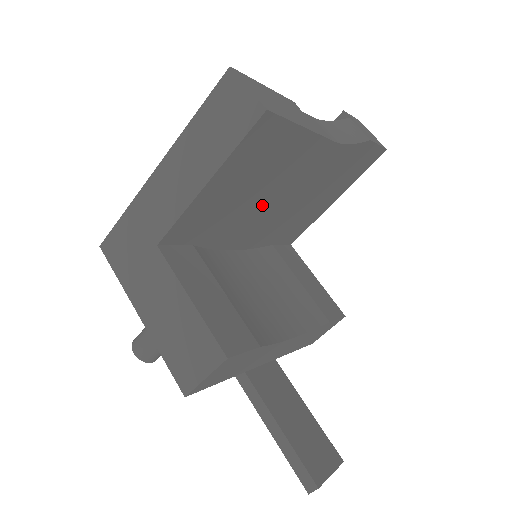
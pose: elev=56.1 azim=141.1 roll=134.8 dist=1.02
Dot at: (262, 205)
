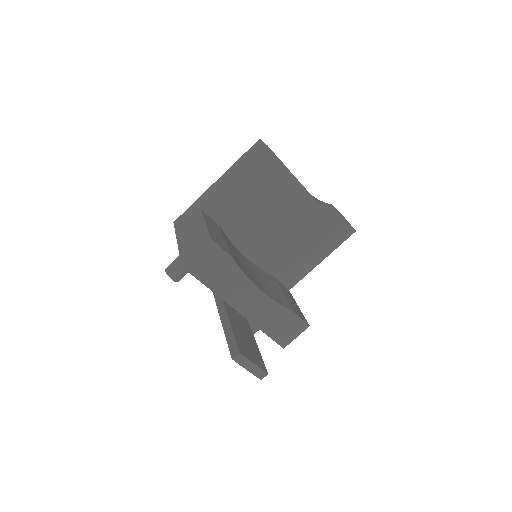
Dot at: (266, 222)
